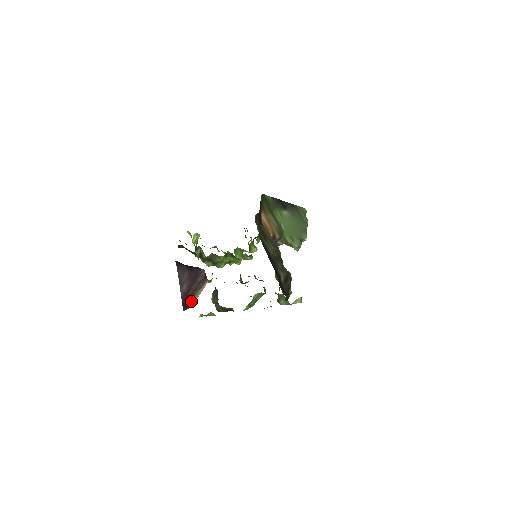
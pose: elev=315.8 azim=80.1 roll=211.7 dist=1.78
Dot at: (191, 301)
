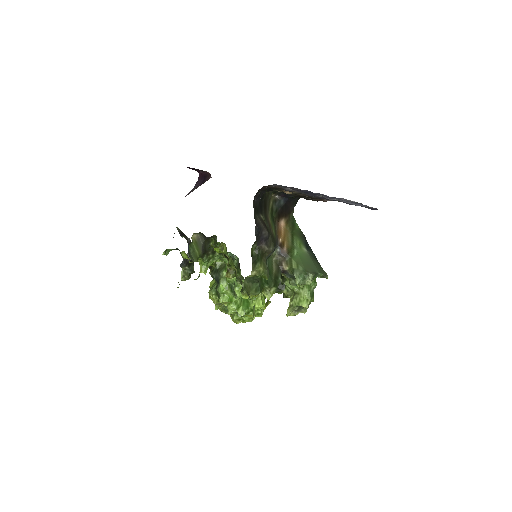
Dot at: occluded
